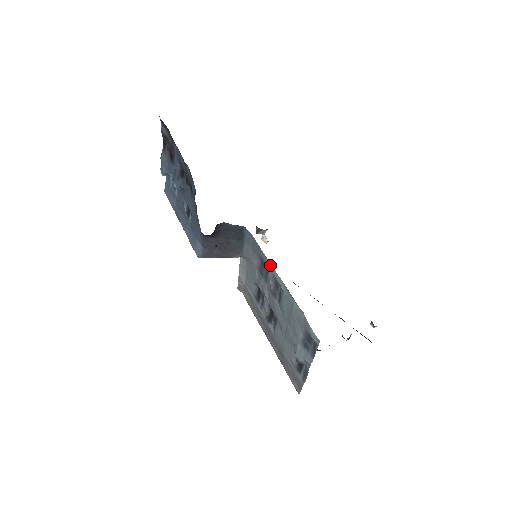
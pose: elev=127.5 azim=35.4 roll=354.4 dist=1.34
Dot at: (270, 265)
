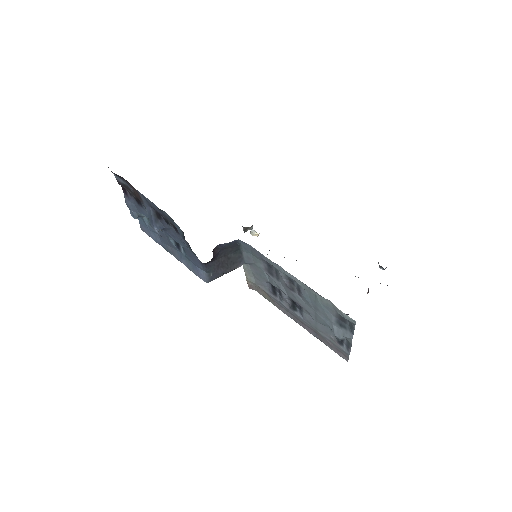
Dot at: (279, 267)
